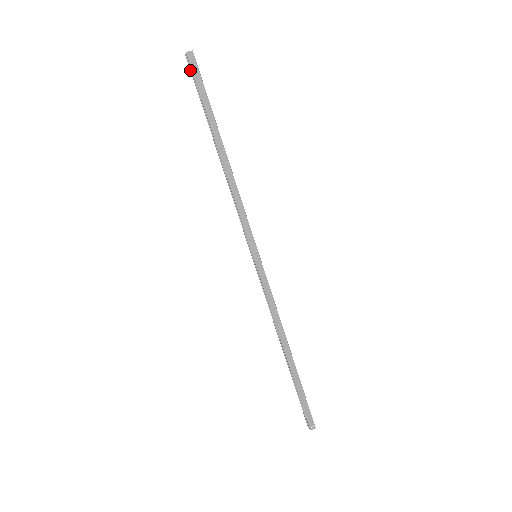
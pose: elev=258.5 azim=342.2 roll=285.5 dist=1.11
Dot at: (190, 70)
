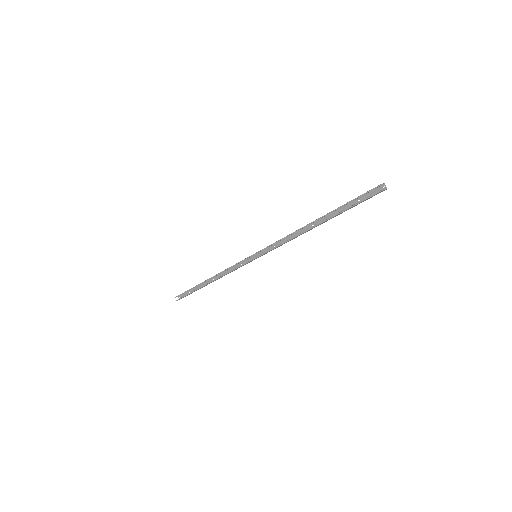
Dot at: (370, 191)
